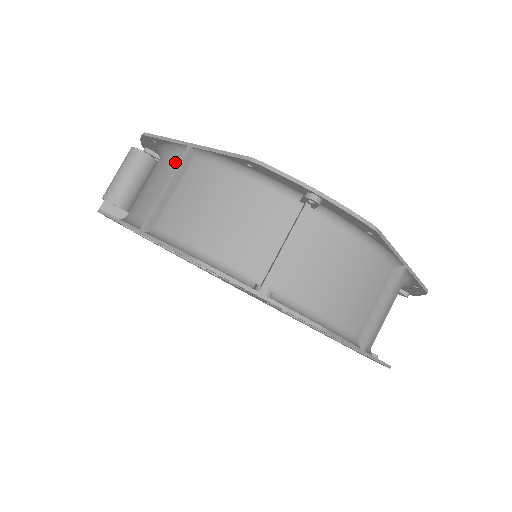
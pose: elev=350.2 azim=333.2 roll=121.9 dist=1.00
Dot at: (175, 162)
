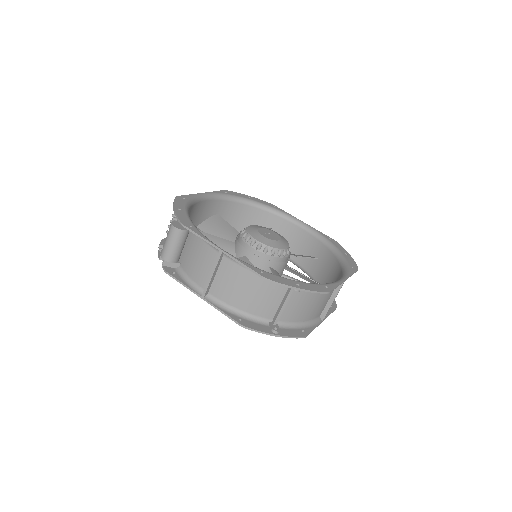
Dot at: (211, 252)
